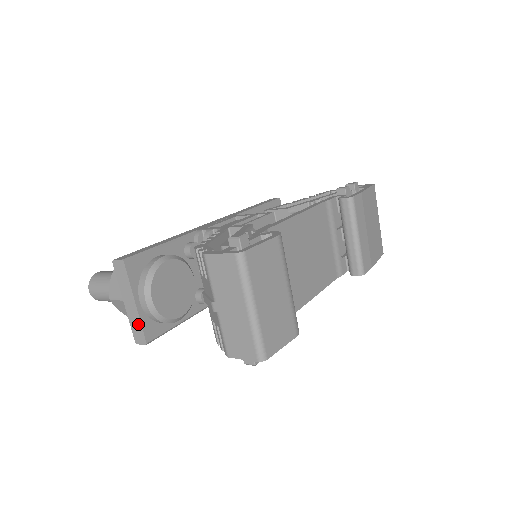
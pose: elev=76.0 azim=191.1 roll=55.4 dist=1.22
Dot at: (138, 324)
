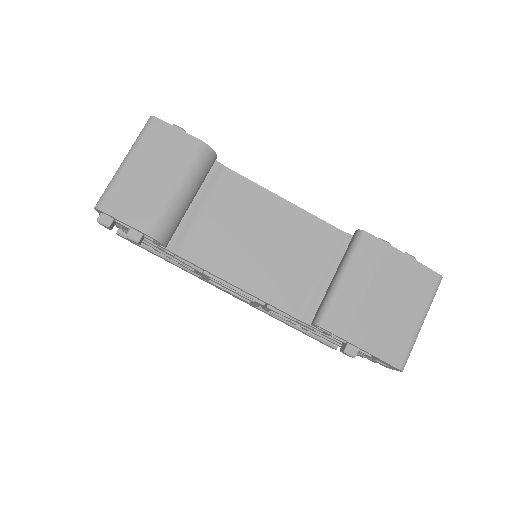
Dot at: occluded
